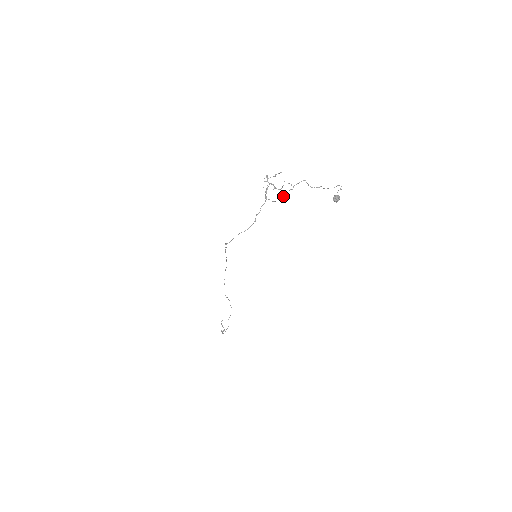
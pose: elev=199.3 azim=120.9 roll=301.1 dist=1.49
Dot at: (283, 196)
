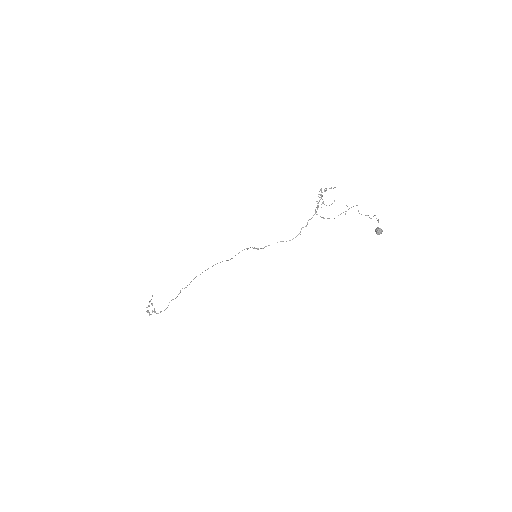
Dot at: occluded
